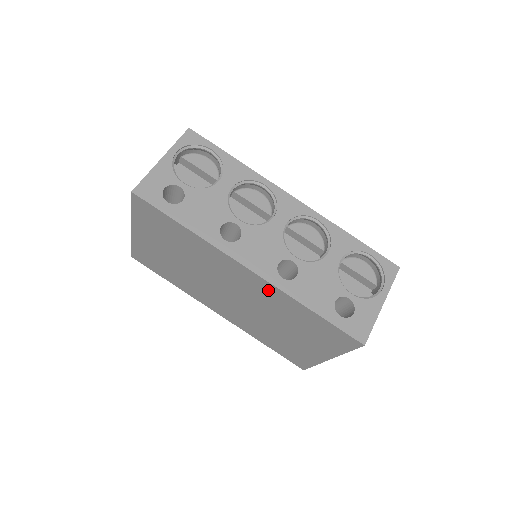
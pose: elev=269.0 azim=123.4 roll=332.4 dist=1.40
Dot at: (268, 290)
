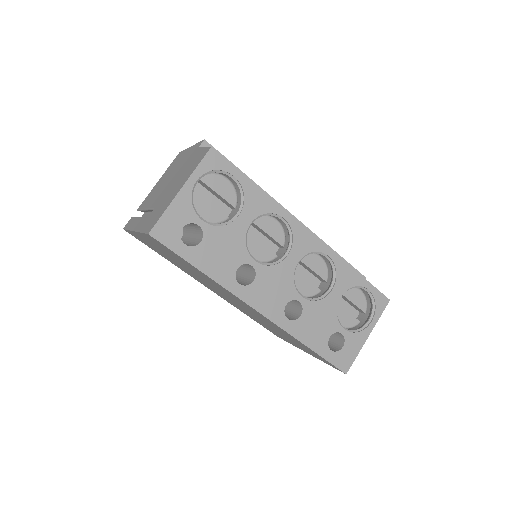
Dot at: (271, 323)
